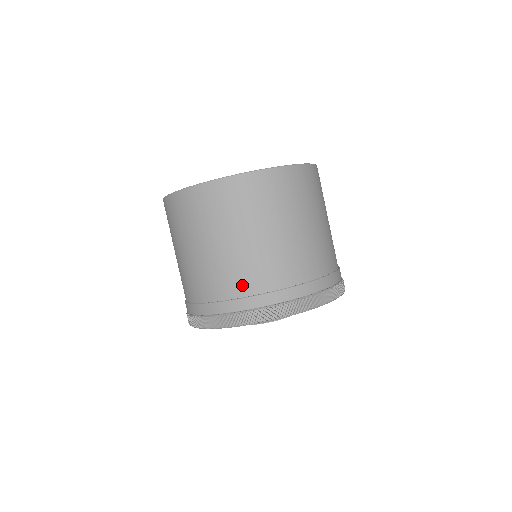
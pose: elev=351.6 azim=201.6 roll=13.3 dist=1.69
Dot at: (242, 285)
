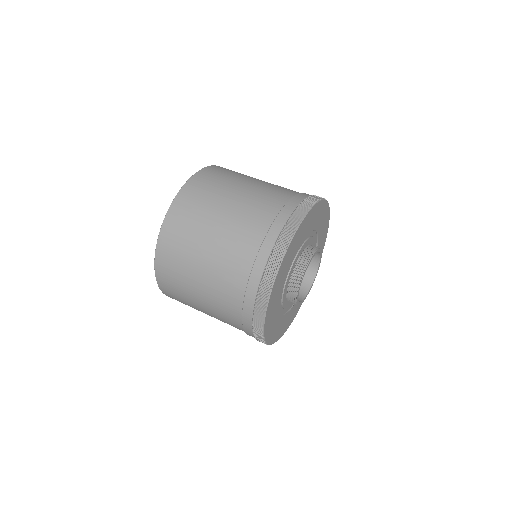
Dot at: (251, 242)
